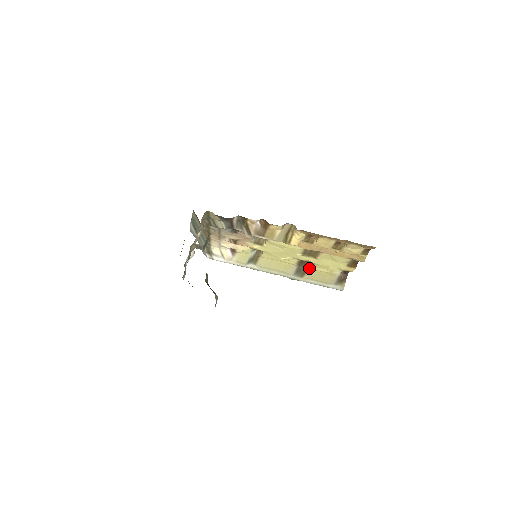
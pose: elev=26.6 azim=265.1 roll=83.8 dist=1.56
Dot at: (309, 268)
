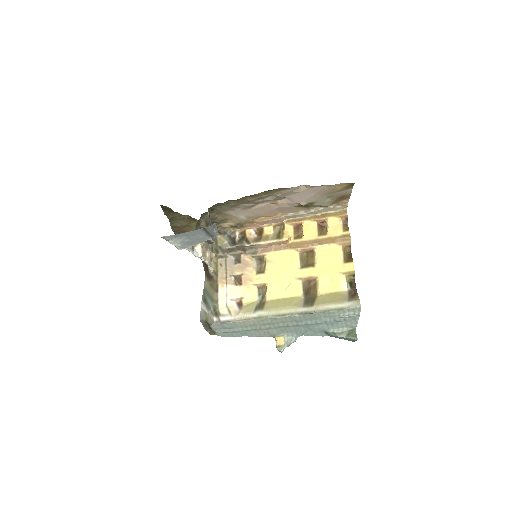
Dot at: (316, 295)
